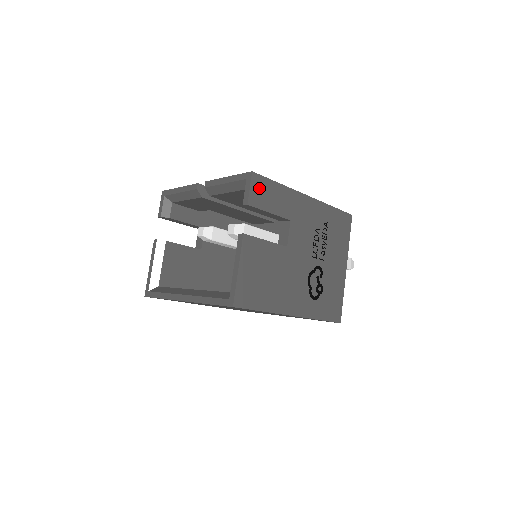
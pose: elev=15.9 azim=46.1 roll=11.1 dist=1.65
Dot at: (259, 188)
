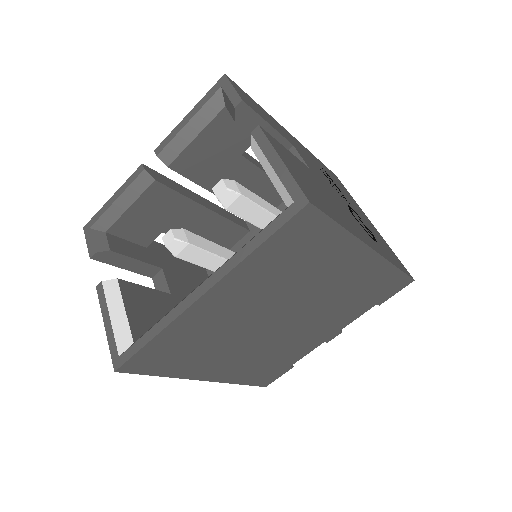
Dot at: (242, 94)
